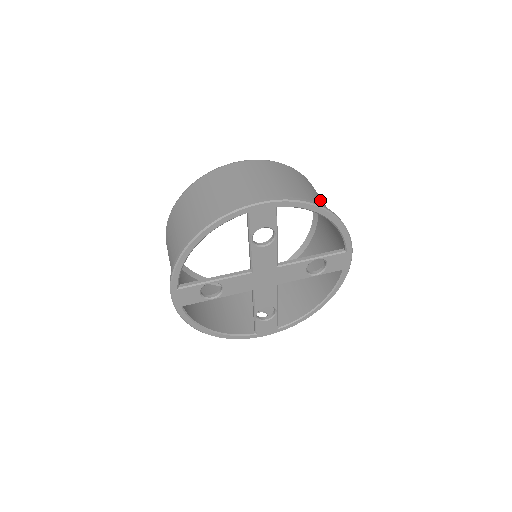
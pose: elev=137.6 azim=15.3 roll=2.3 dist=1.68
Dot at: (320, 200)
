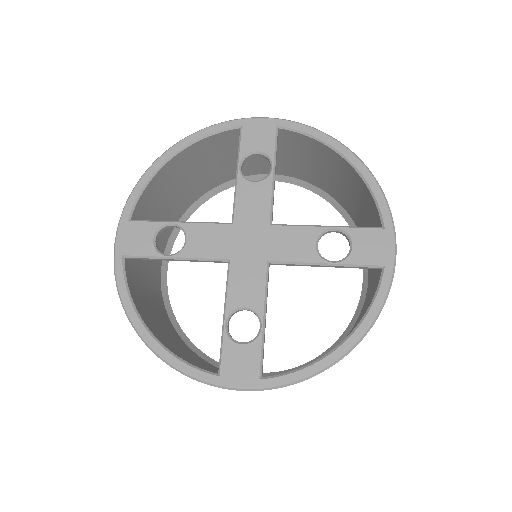
Dot at: occluded
